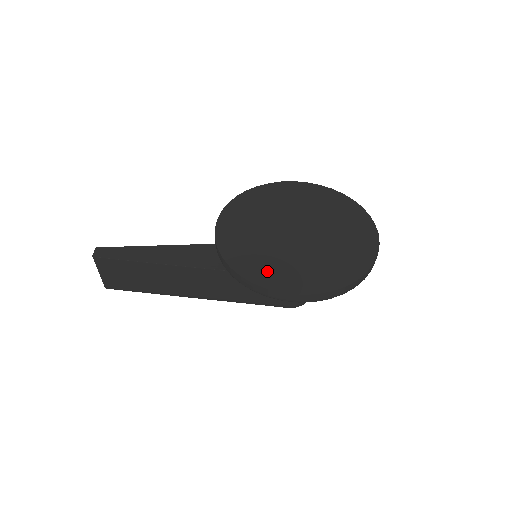
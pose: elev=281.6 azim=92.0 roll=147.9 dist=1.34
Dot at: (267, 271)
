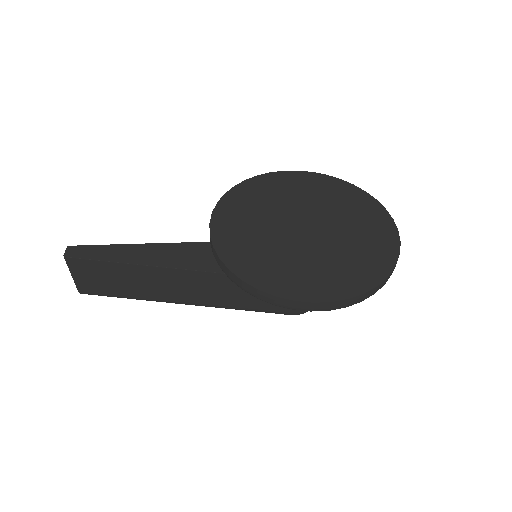
Dot at: (273, 274)
